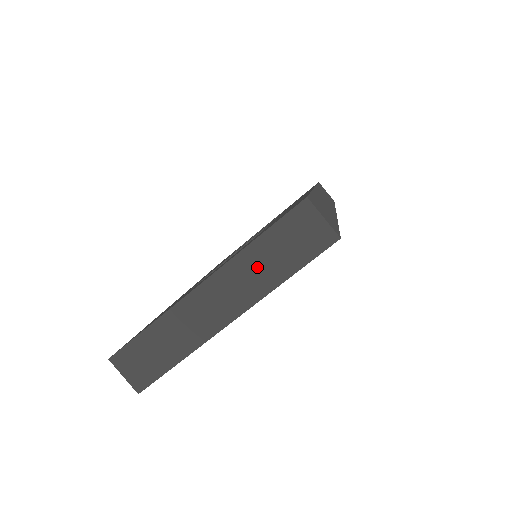
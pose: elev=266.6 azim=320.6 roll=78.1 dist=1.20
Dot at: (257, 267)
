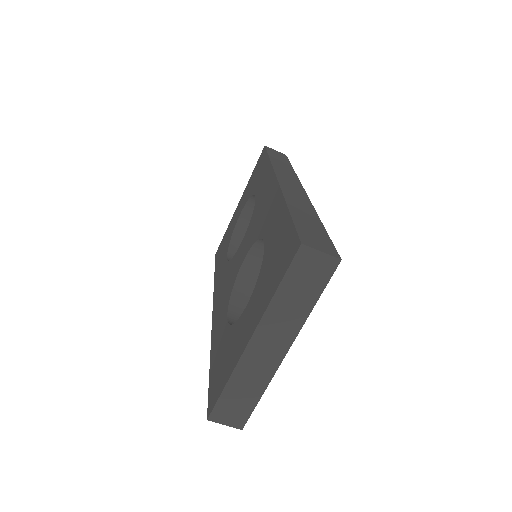
Dot at: (287, 309)
